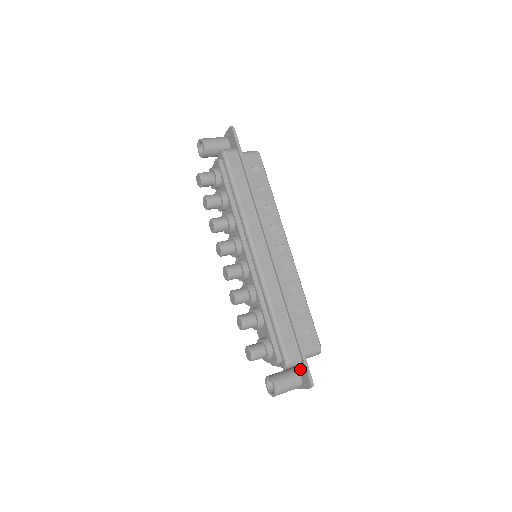
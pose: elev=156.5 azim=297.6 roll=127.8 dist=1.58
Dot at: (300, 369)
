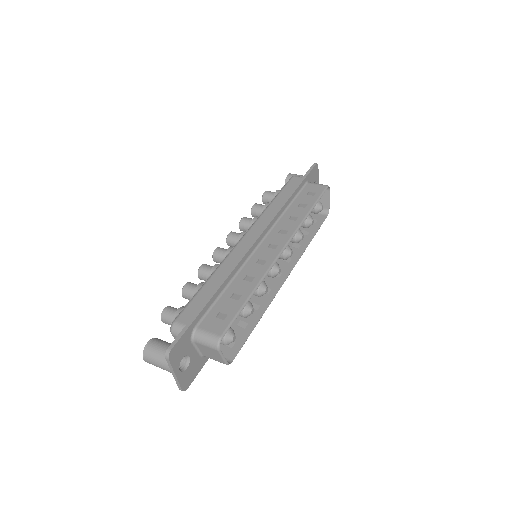
Dot at: occluded
